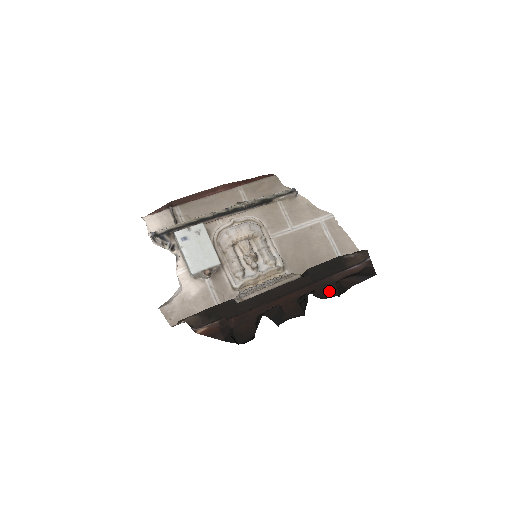
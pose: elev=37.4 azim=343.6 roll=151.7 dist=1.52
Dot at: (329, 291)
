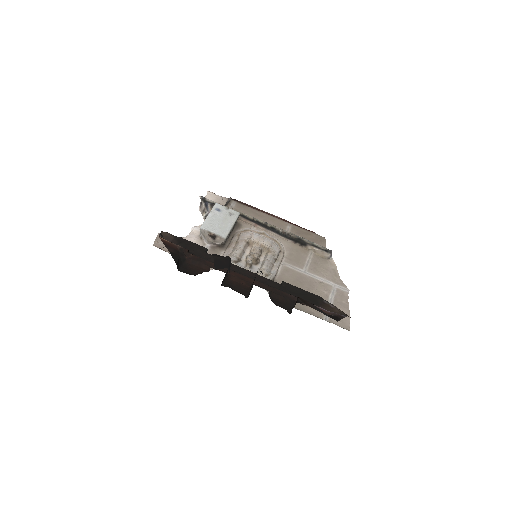
Dot at: (285, 305)
